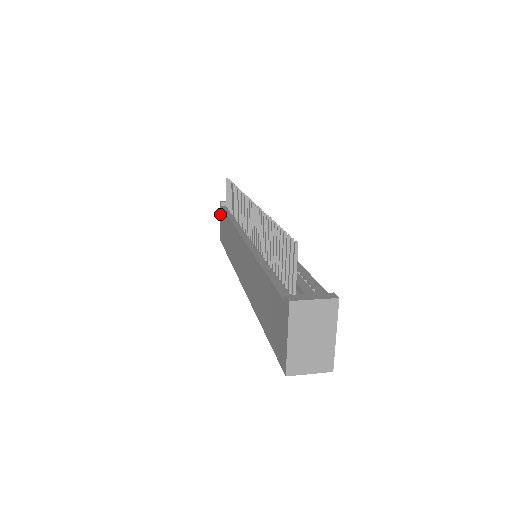
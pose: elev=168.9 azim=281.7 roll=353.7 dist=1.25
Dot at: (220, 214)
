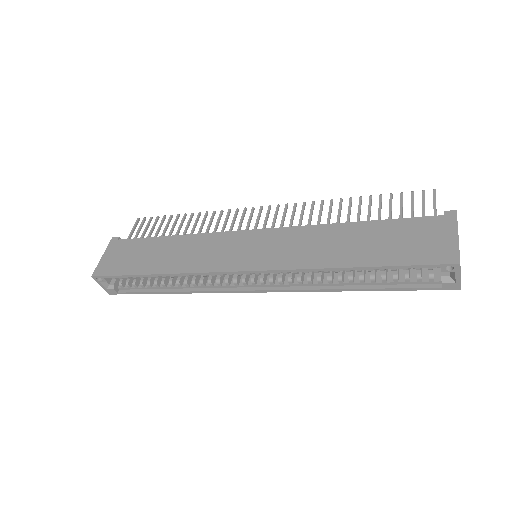
Dot at: (111, 248)
